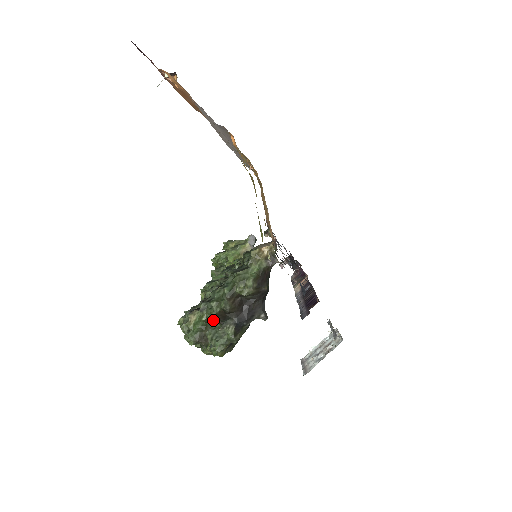
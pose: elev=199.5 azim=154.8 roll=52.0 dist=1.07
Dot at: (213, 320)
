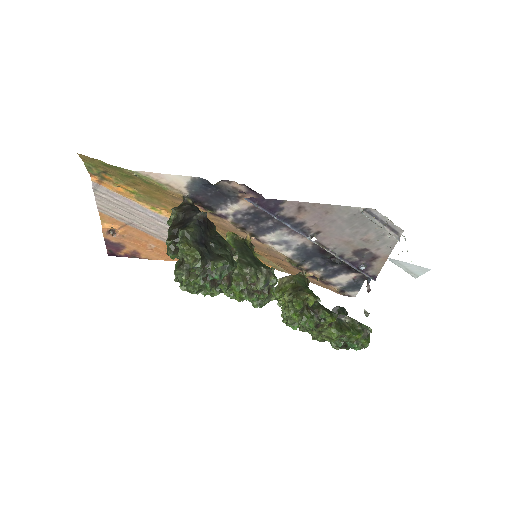
Dot at: (171, 244)
